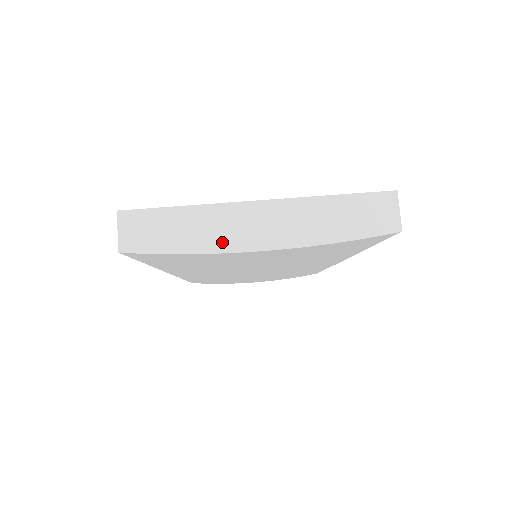
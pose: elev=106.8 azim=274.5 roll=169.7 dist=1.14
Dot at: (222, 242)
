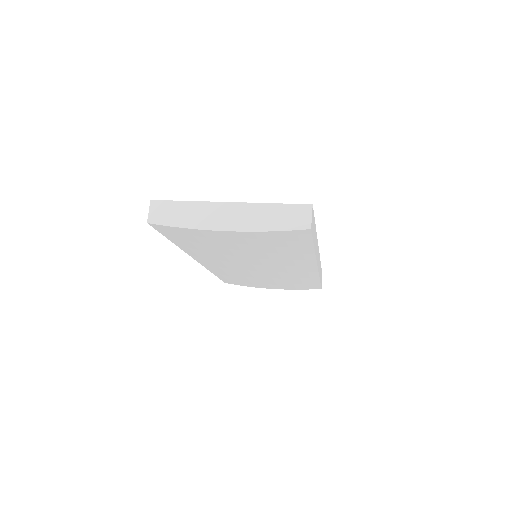
Dot at: (204, 223)
